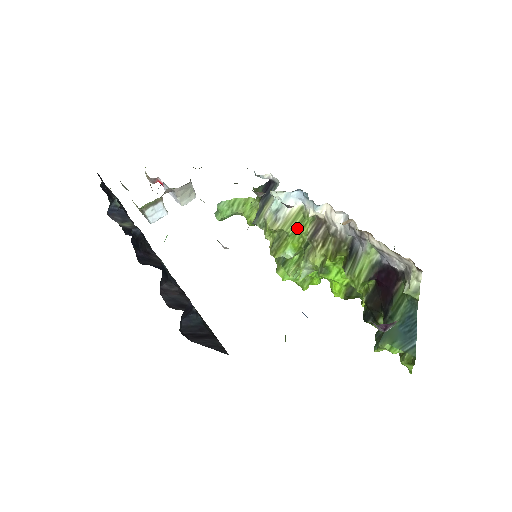
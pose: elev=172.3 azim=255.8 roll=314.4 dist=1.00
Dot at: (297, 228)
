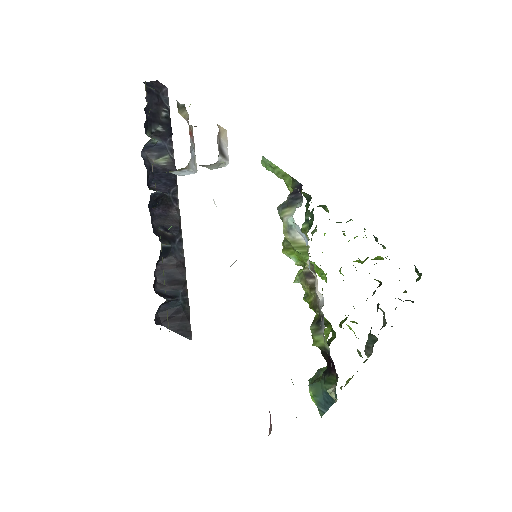
Dot at: (302, 252)
